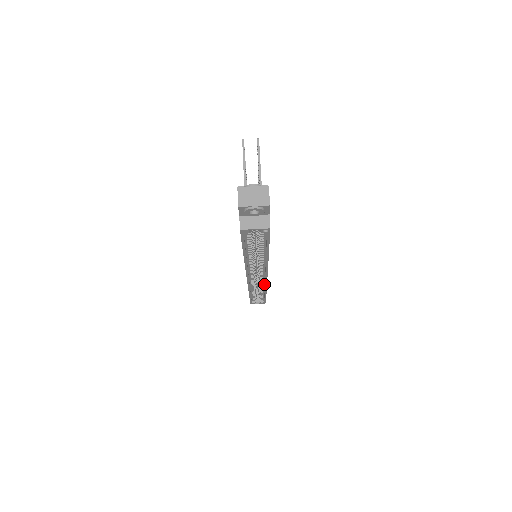
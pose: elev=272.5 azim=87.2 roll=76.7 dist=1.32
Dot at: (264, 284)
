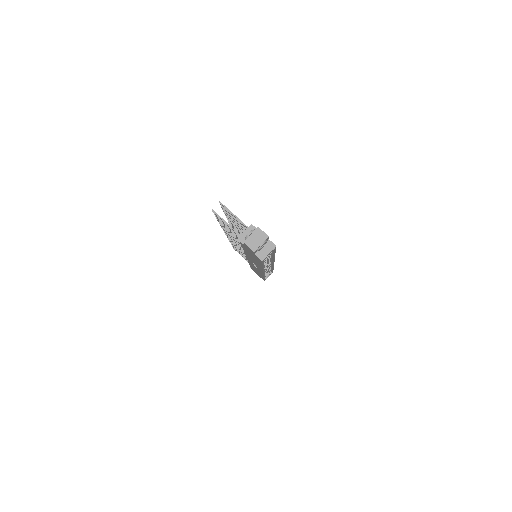
Dot at: occluded
